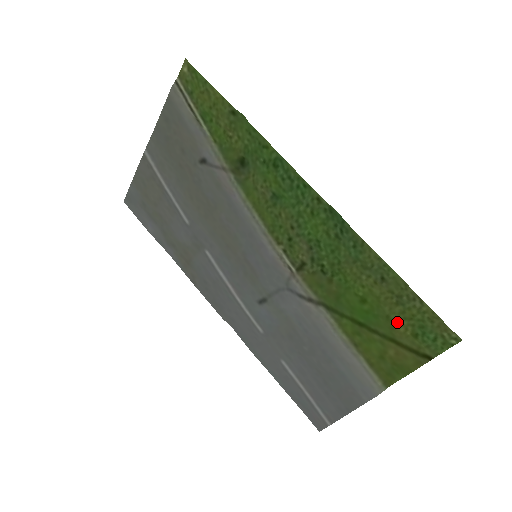
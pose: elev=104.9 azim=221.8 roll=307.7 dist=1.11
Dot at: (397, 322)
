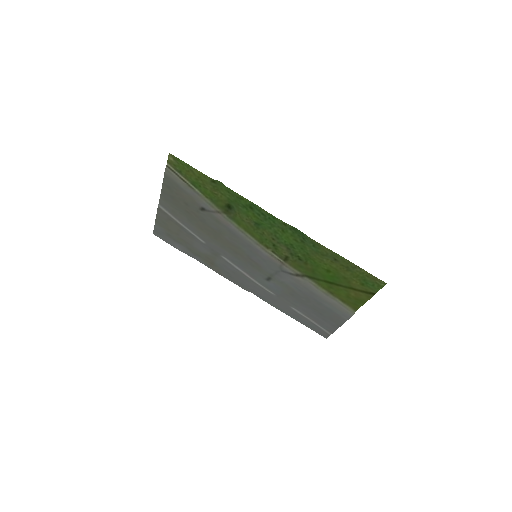
Dot at: (350, 279)
